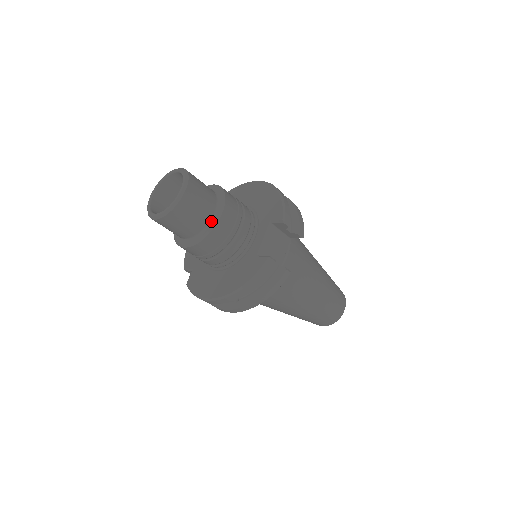
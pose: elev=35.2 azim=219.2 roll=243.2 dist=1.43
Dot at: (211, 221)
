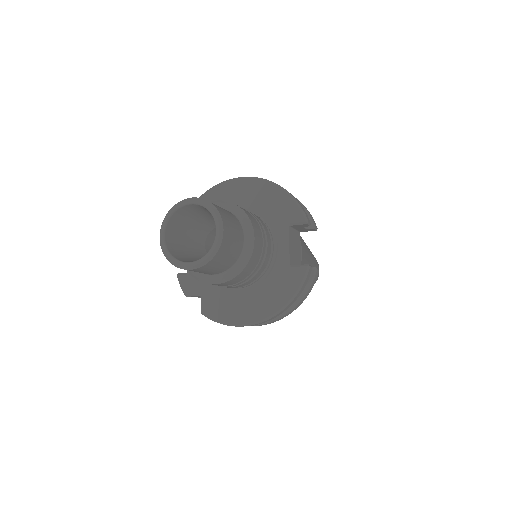
Dot at: (245, 248)
